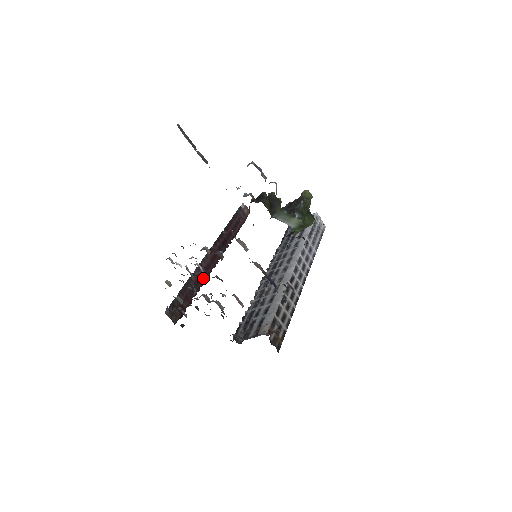
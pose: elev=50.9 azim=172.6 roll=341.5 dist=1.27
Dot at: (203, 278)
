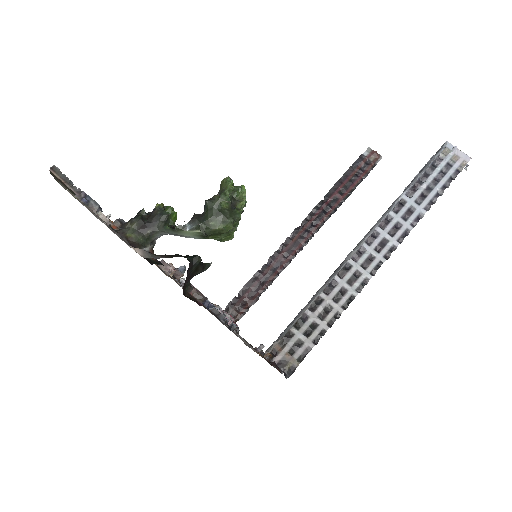
Dot at: (280, 268)
